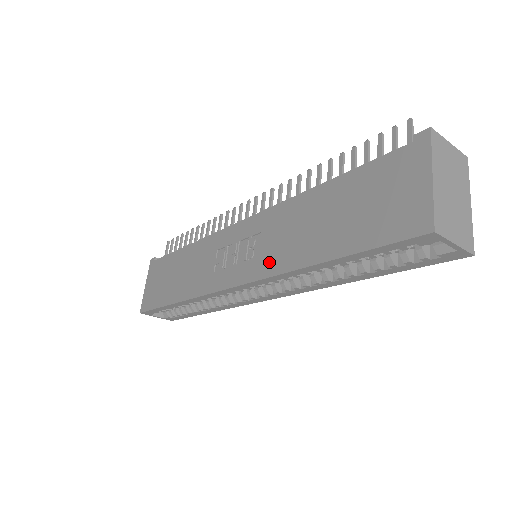
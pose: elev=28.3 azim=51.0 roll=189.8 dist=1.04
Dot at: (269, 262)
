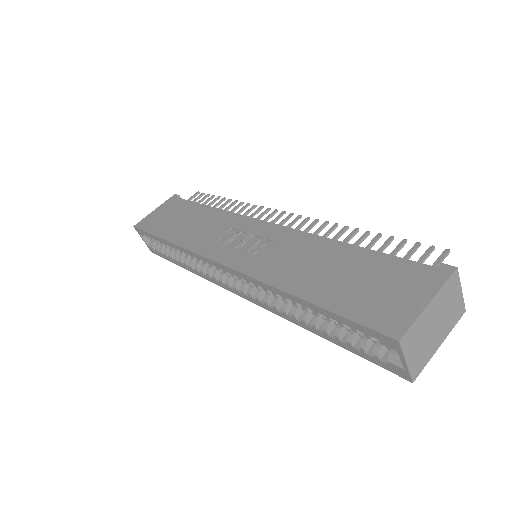
Dot at: (263, 267)
